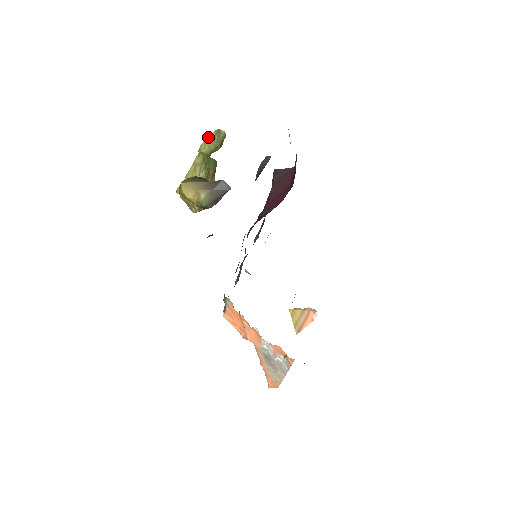
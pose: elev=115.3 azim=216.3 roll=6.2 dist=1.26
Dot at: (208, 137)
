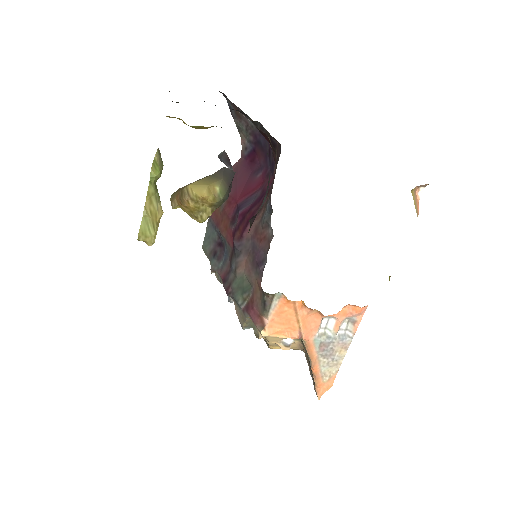
Dot at: (154, 158)
